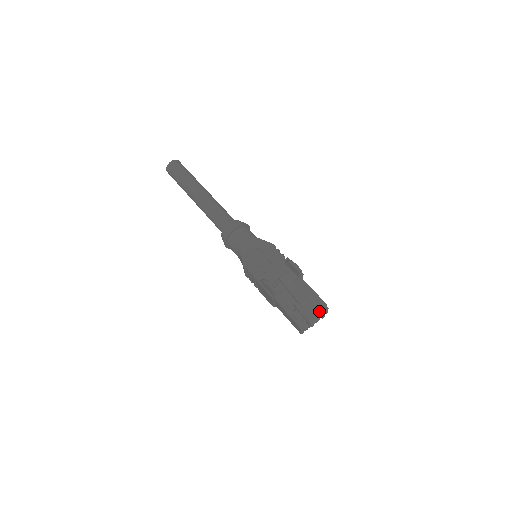
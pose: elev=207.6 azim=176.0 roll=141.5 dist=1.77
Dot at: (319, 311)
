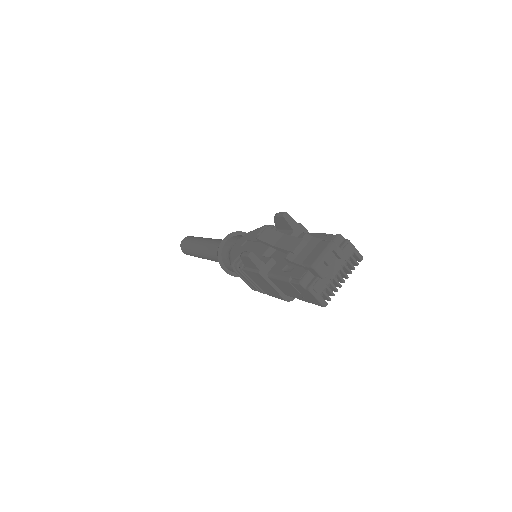
Dot at: (324, 244)
